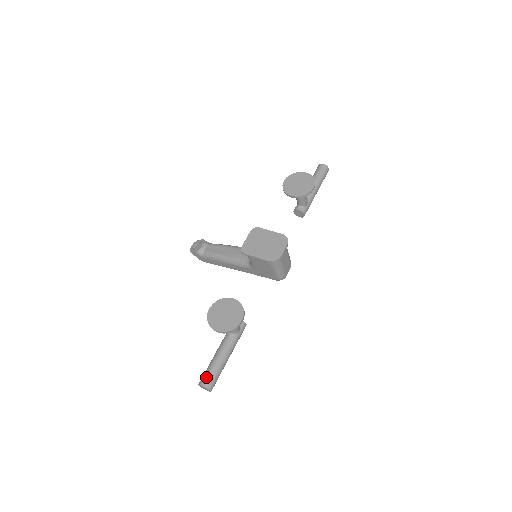
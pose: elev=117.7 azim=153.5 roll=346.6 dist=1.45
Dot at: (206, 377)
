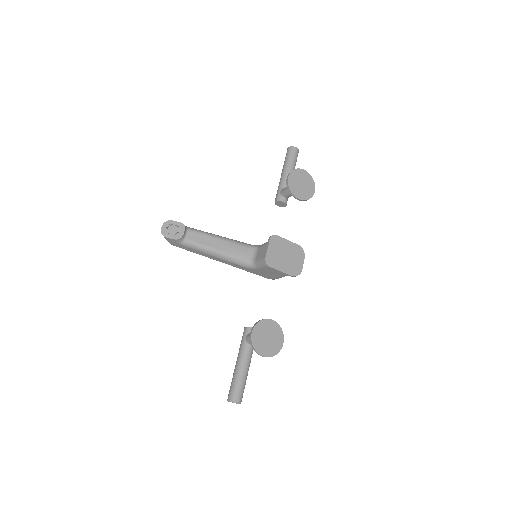
Dot at: (239, 394)
